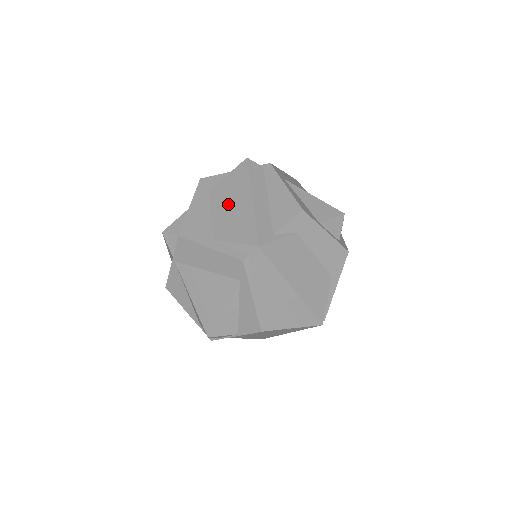
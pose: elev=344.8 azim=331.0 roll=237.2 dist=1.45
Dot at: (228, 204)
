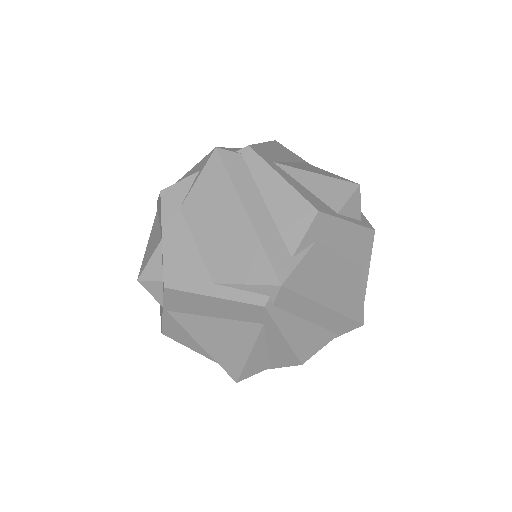
Dot at: (214, 226)
